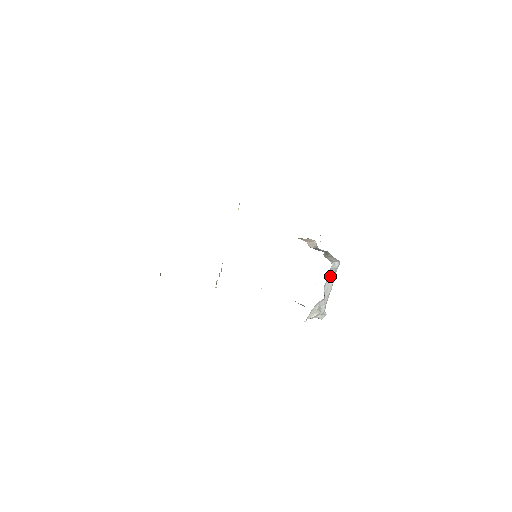
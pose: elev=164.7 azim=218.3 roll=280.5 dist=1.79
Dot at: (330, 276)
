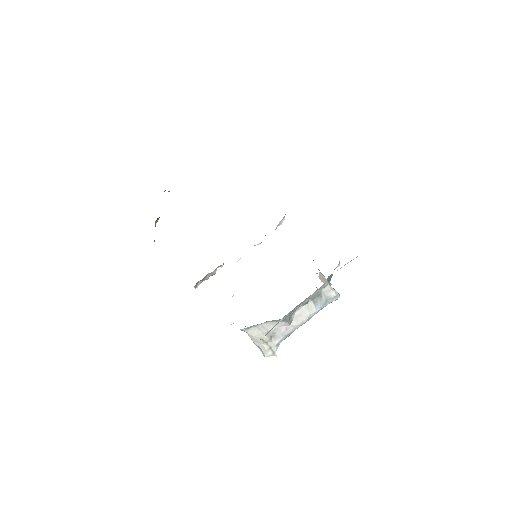
Dot at: (315, 301)
